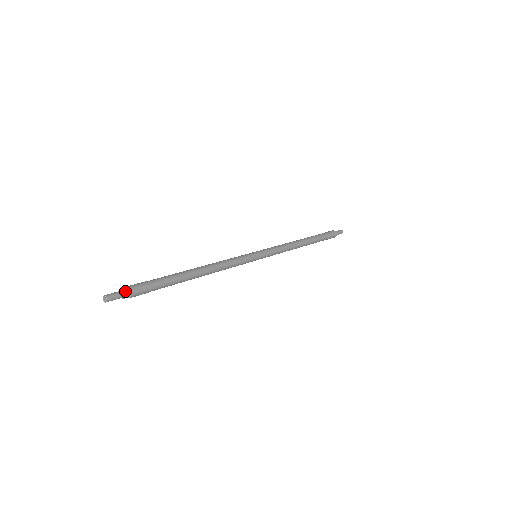
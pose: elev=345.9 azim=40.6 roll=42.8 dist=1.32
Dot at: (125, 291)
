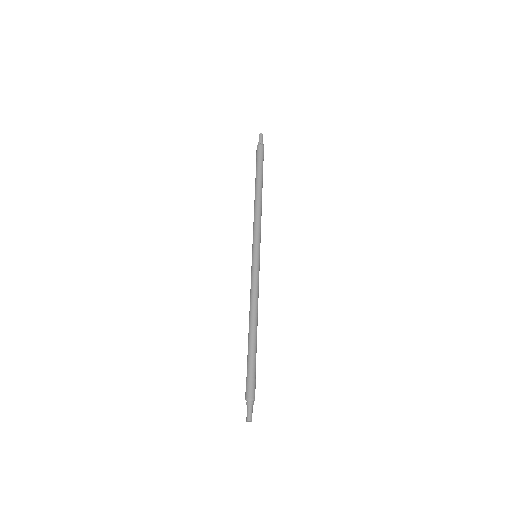
Dot at: (252, 403)
